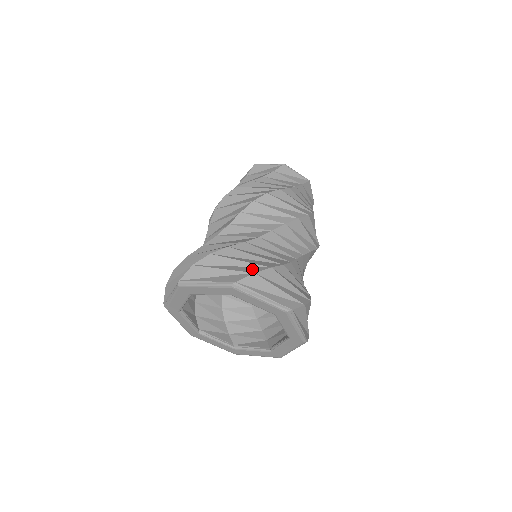
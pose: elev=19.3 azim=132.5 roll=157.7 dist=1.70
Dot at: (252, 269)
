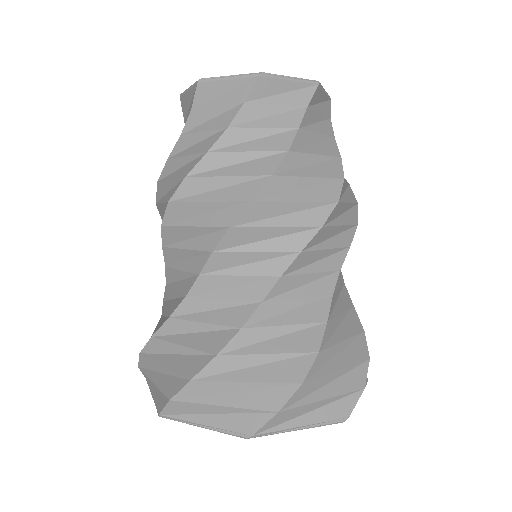
Dot at: (356, 379)
